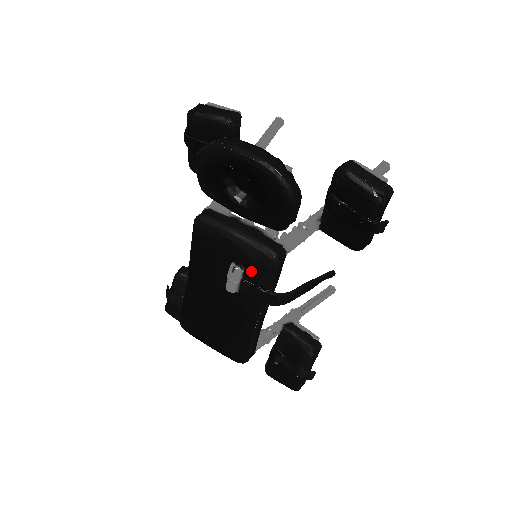
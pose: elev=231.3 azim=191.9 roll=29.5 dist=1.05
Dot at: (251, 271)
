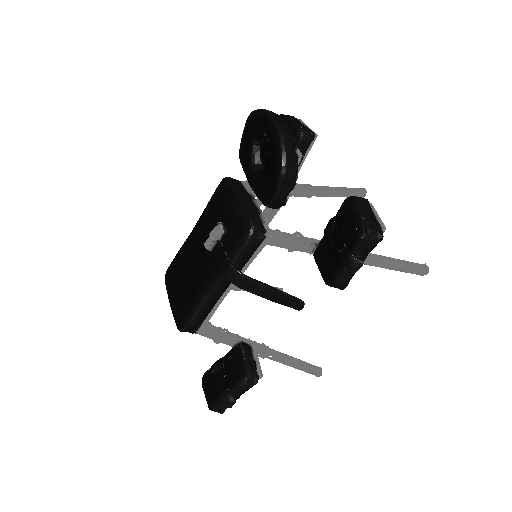
Dot at: (229, 236)
